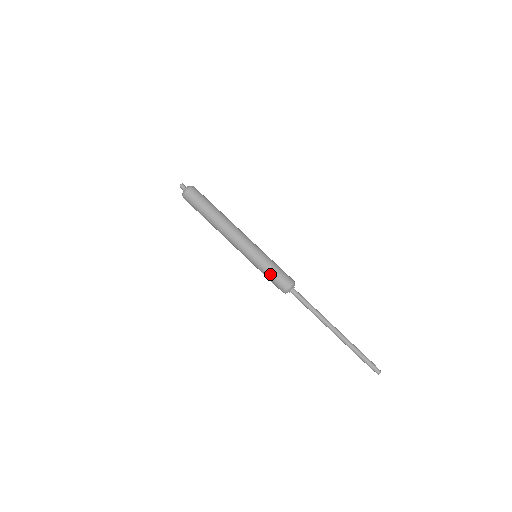
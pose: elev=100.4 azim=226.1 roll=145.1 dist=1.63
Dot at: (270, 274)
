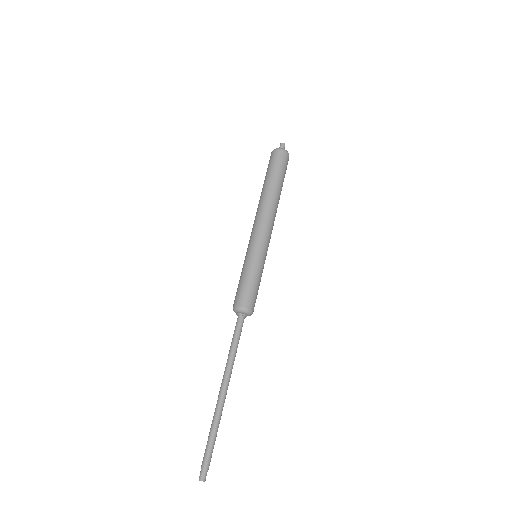
Dot at: (250, 280)
